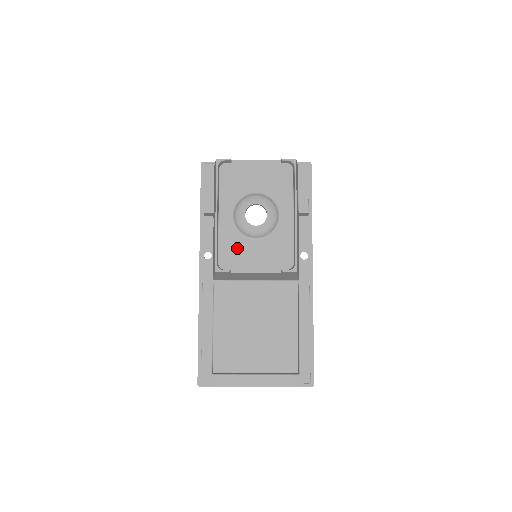
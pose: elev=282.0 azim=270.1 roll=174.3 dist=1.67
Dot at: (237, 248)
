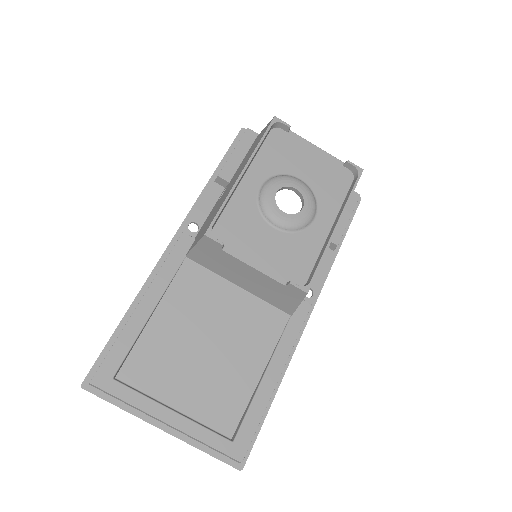
Dot at: (246, 225)
